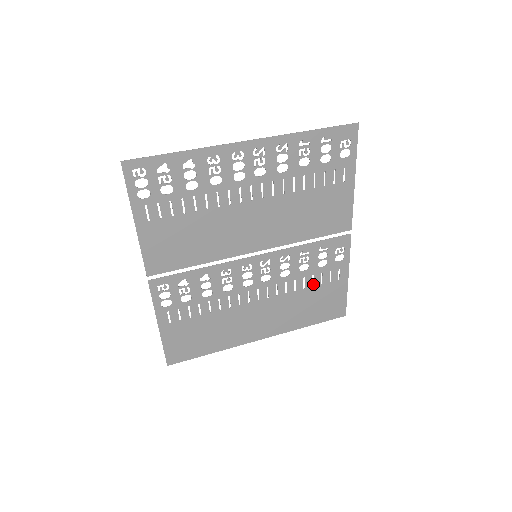
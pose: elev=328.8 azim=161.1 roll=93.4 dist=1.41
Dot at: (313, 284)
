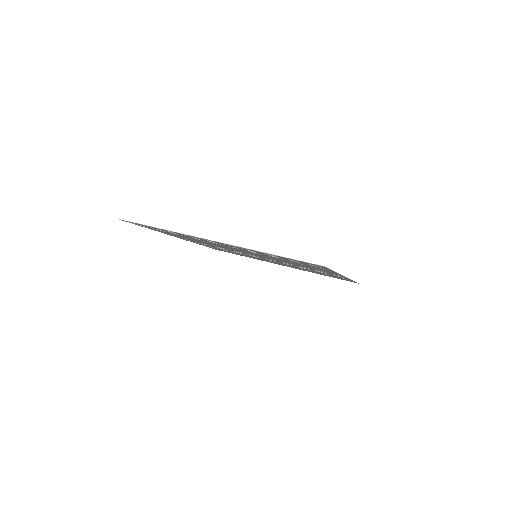
Dot at: (318, 272)
